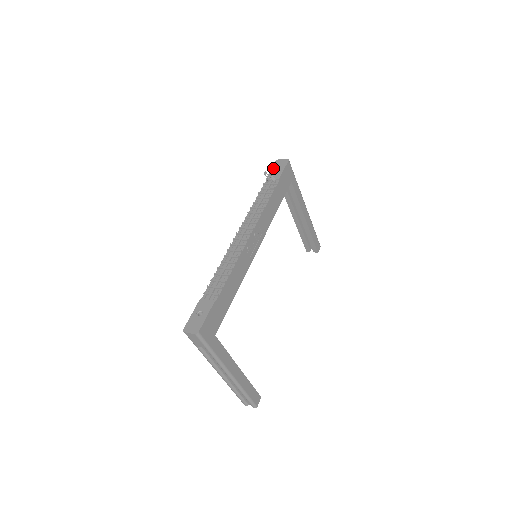
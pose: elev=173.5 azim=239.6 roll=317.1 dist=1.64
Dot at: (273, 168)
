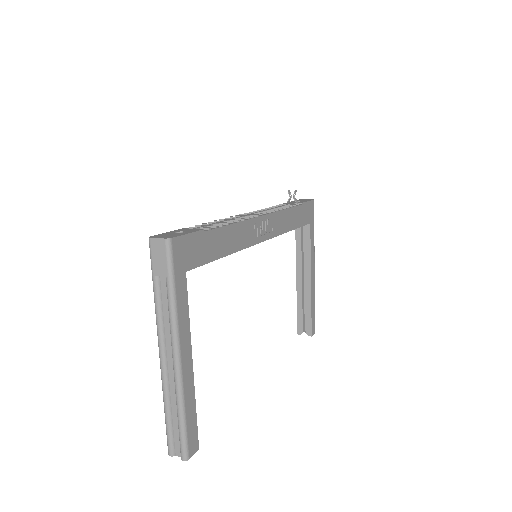
Dot at: occluded
